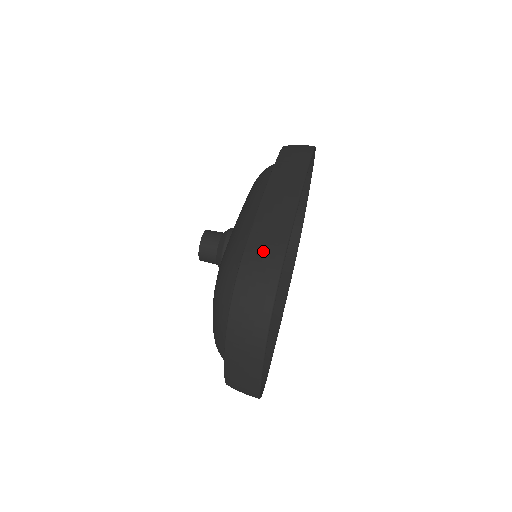
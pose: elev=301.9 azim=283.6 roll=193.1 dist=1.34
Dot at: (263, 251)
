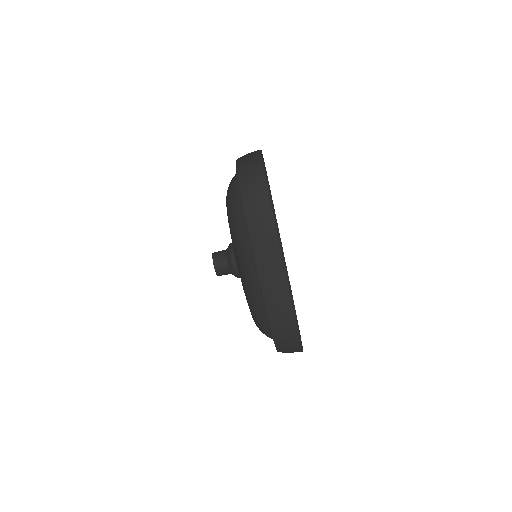
Dot at: (284, 331)
